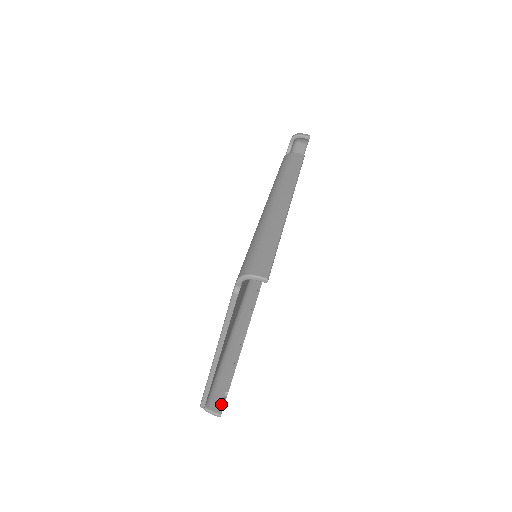
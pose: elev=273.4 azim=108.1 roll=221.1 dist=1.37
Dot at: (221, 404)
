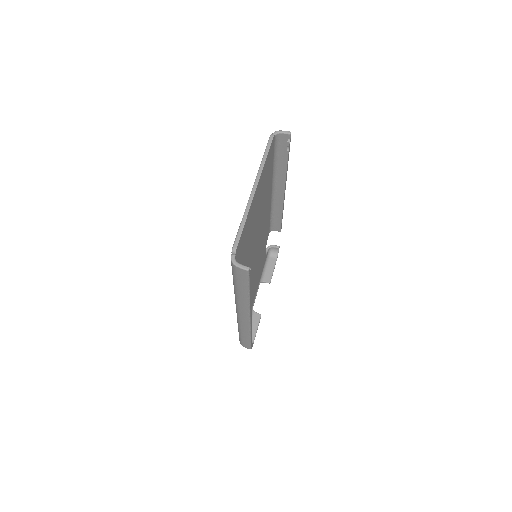
Dot at: occluded
